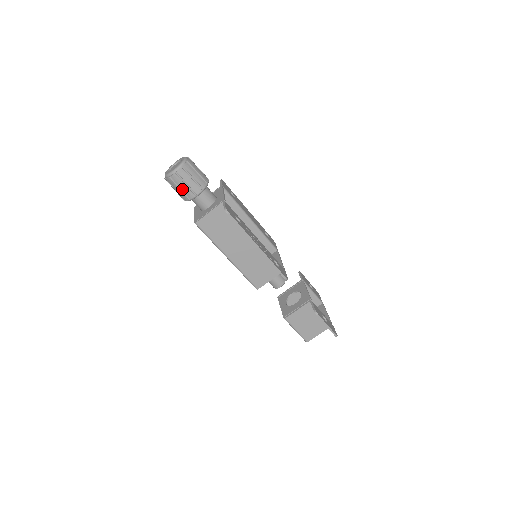
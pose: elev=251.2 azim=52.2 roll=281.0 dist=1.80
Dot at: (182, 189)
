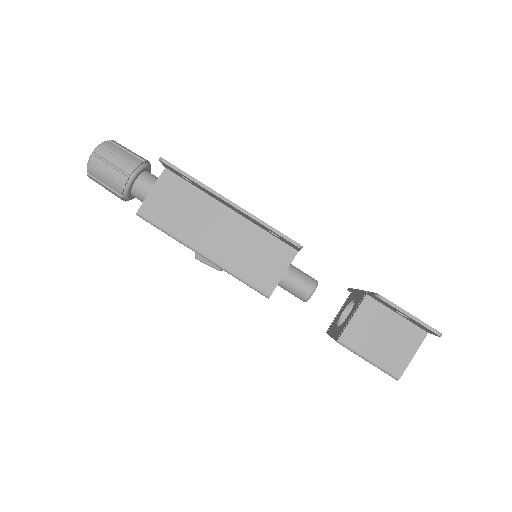
Dot at: (109, 175)
